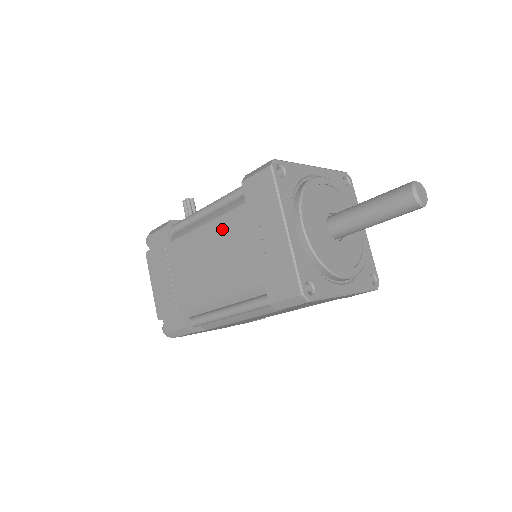
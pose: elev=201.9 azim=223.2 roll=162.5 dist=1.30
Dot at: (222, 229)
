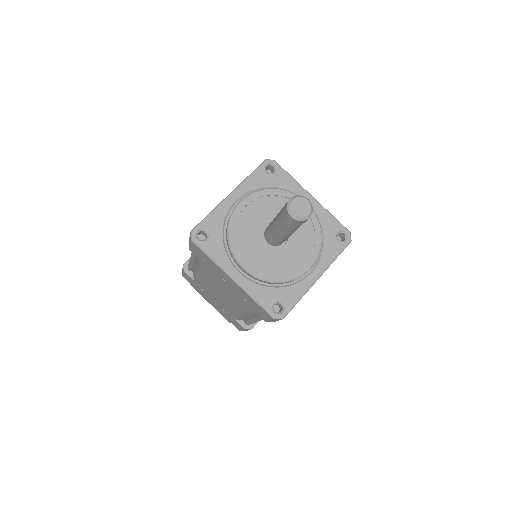
Dot at: occluded
